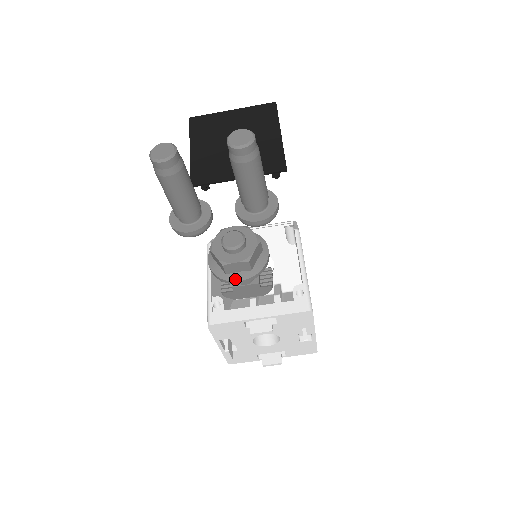
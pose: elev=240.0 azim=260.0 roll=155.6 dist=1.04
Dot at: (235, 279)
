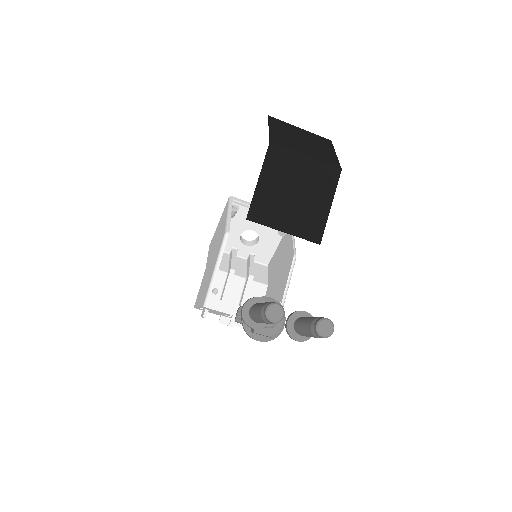
Dot at: (256, 339)
